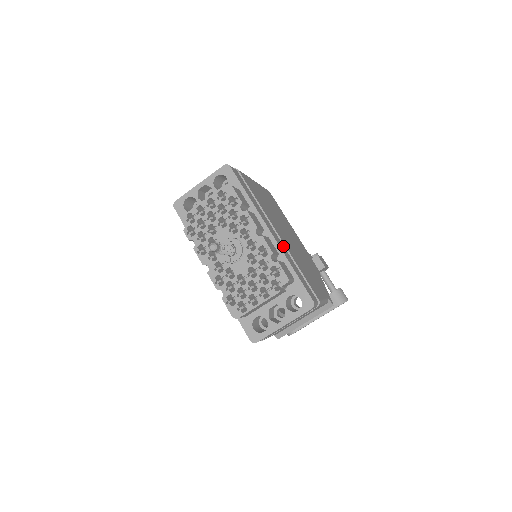
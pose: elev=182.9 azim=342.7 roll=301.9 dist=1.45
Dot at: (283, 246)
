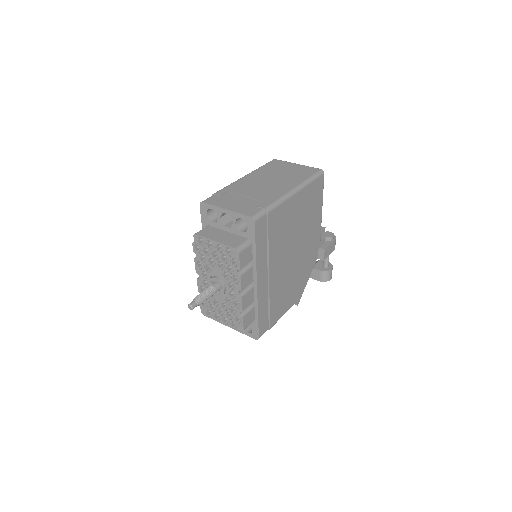
Dot at: (267, 288)
